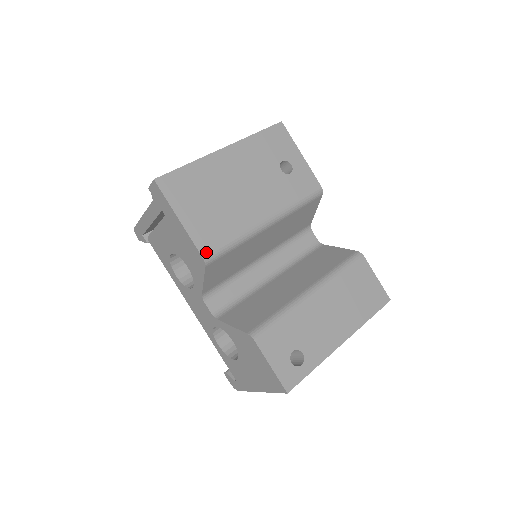
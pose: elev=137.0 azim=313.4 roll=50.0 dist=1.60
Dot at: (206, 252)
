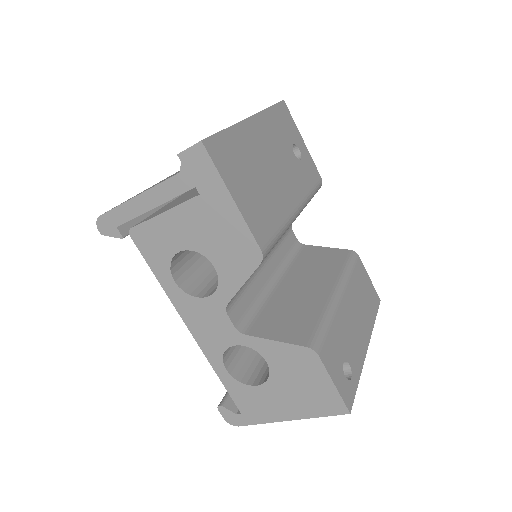
Dot at: (263, 244)
